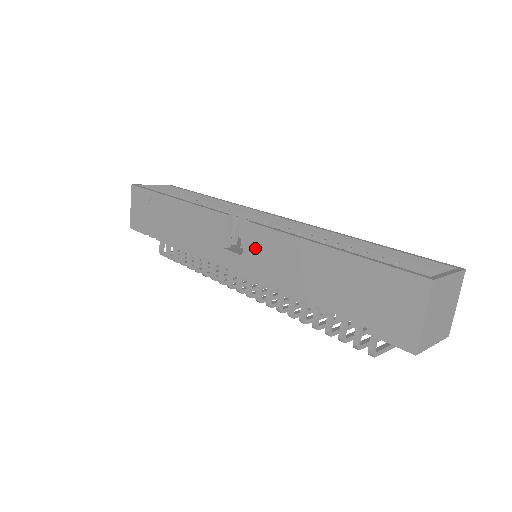
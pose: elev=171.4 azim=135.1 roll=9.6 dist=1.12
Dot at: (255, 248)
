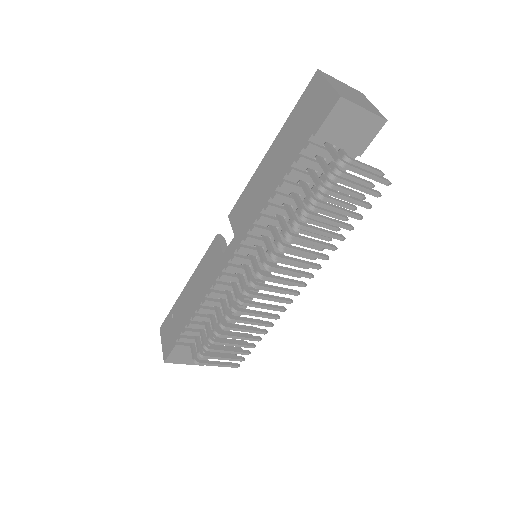
Dot at: (239, 218)
